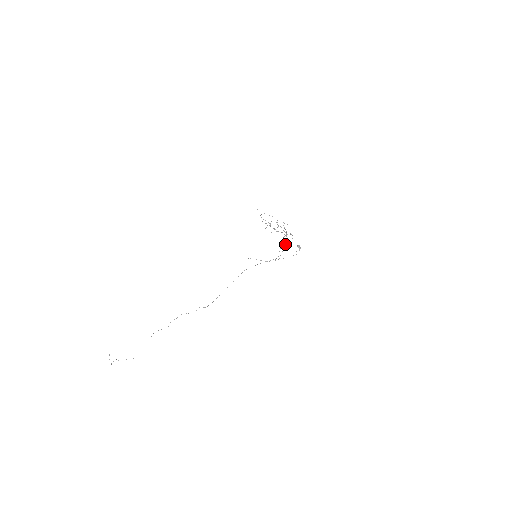
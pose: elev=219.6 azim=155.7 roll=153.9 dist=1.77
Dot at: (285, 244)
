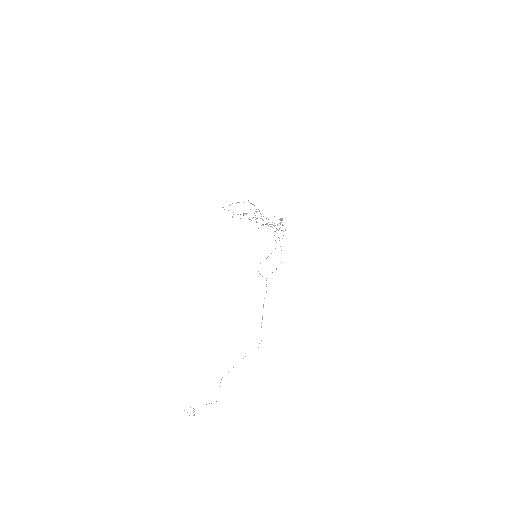
Dot at: (272, 227)
